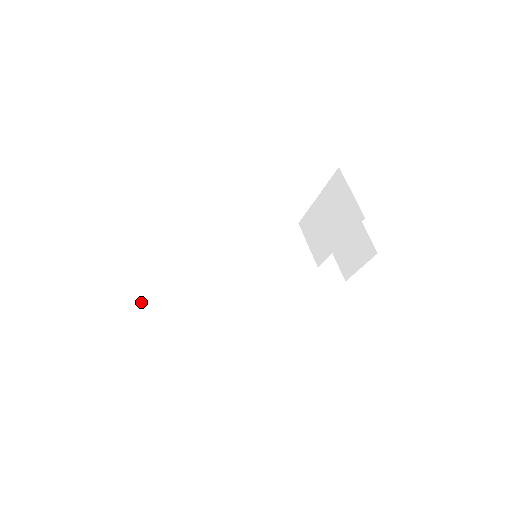
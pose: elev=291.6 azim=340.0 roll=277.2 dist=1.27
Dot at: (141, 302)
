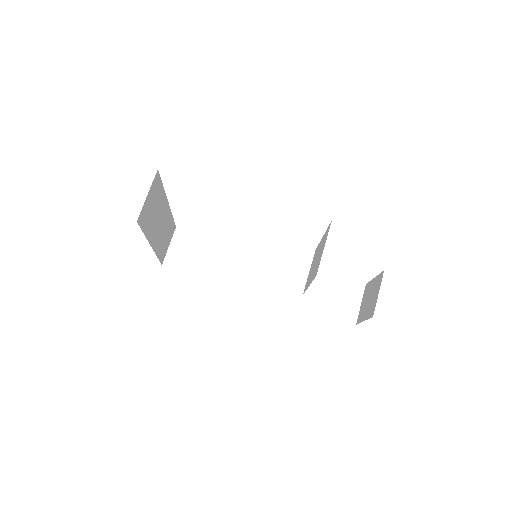
Dot at: (178, 242)
